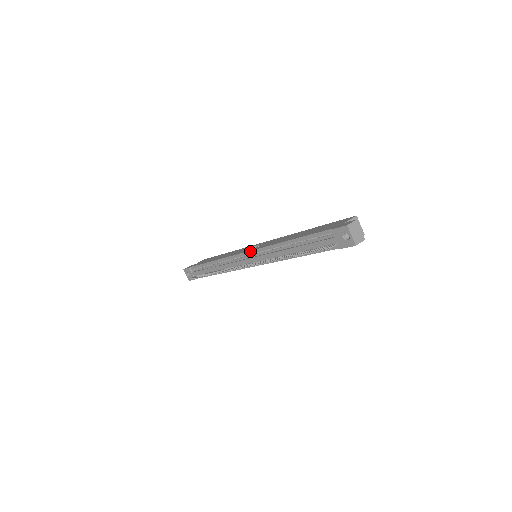
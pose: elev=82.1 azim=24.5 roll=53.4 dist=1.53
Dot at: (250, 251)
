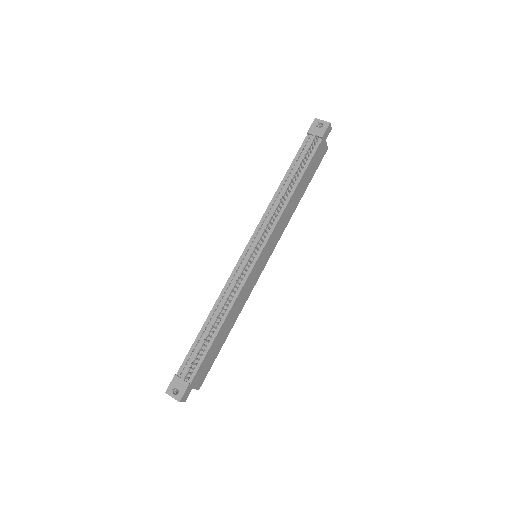
Dot at: (250, 239)
